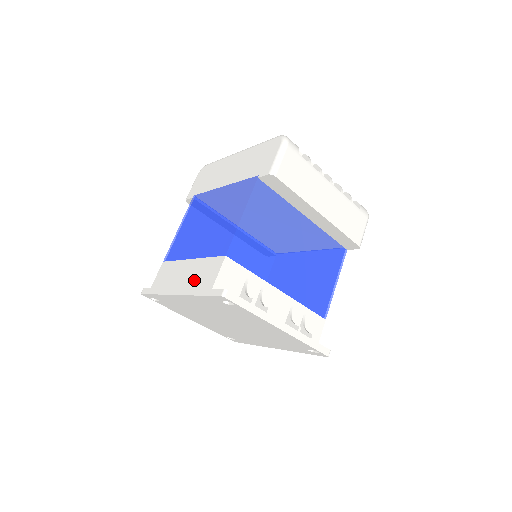
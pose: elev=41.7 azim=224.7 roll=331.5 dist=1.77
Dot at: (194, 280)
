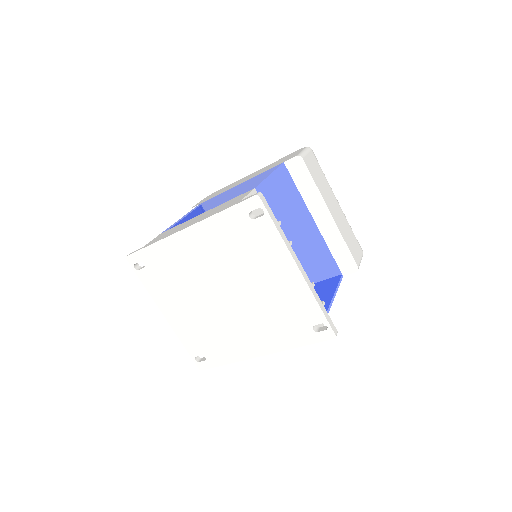
Dot at: (213, 212)
